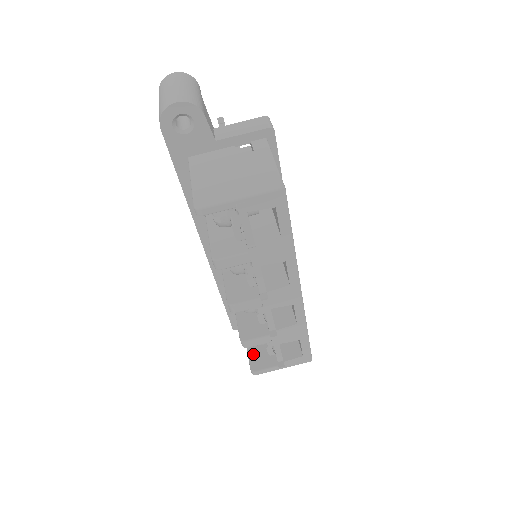
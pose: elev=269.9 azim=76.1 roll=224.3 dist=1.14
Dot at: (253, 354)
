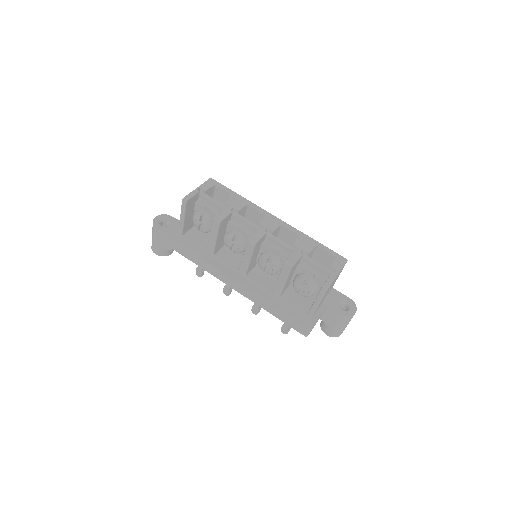
Dot at: occluded
